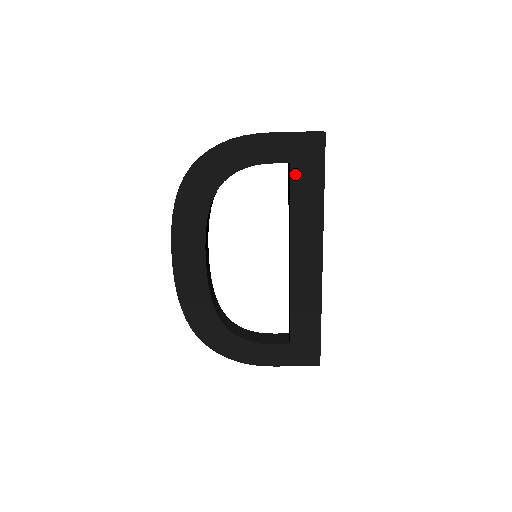
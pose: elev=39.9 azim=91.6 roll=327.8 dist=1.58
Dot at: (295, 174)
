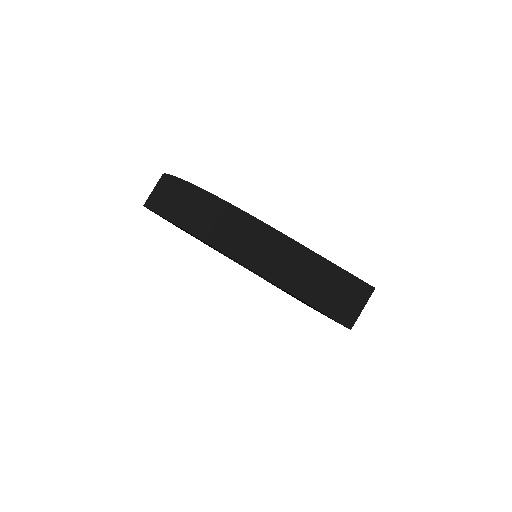
Dot at: occluded
